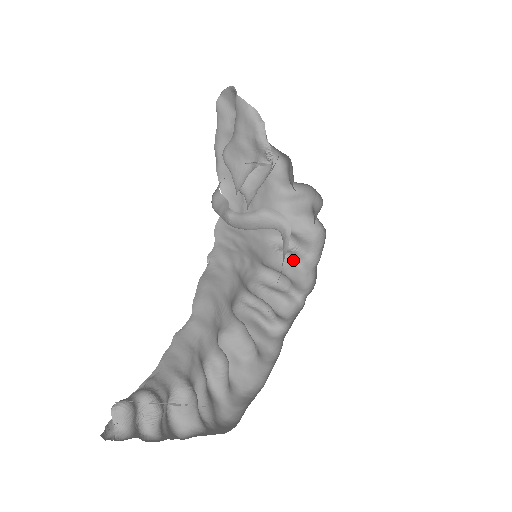
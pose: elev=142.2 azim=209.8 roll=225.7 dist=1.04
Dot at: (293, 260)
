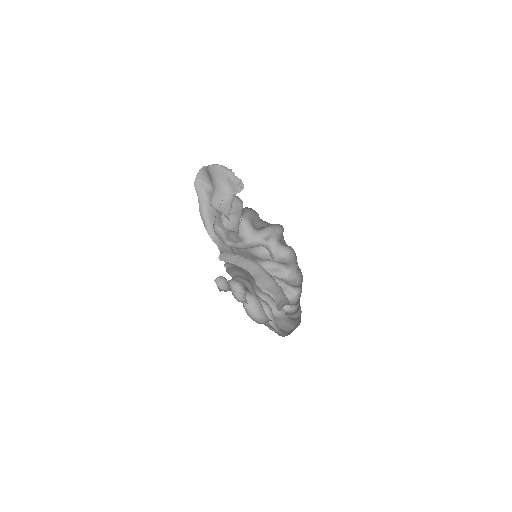
Dot at: (280, 277)
